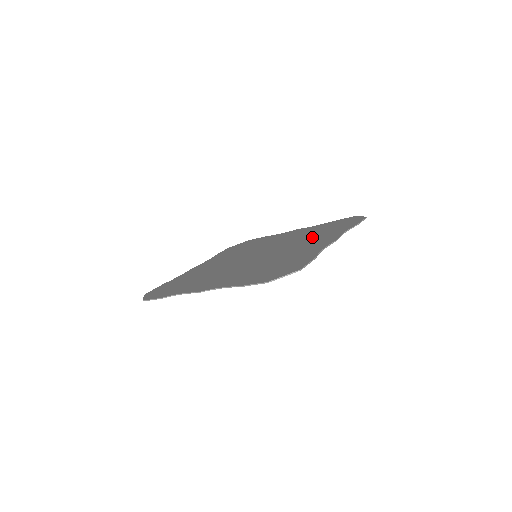
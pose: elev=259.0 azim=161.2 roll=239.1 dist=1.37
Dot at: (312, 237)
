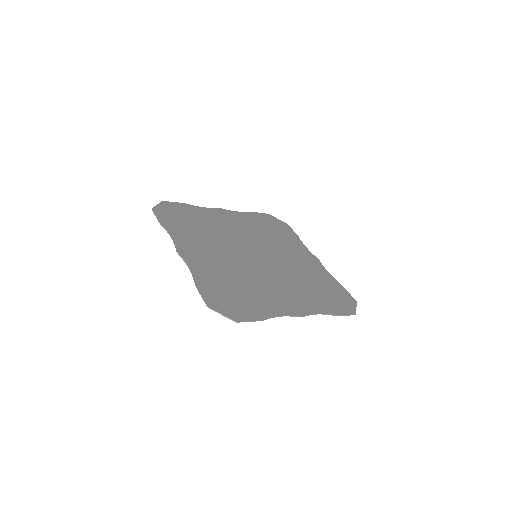
Dot at: (303, 287)
